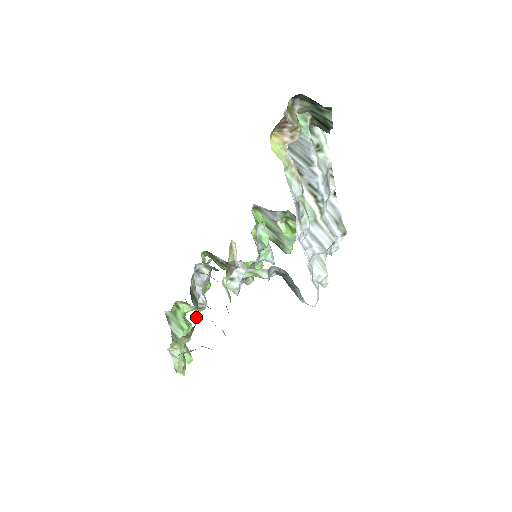
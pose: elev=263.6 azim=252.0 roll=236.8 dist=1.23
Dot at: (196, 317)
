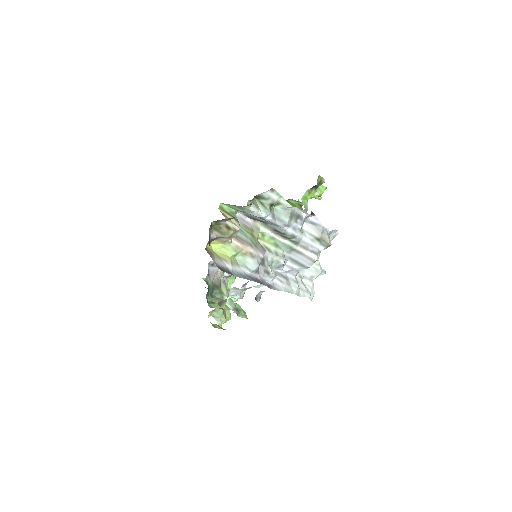
Dot at: (223, 293)
